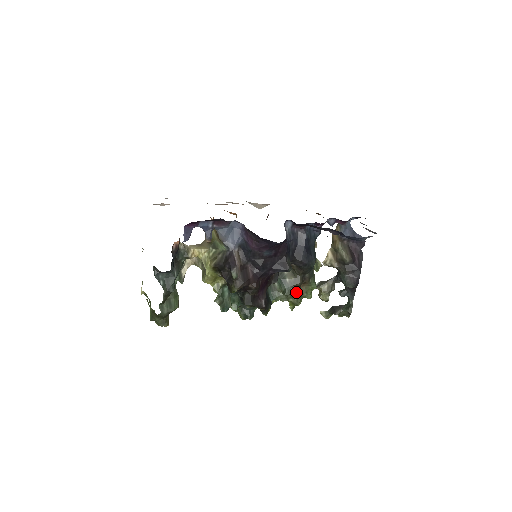
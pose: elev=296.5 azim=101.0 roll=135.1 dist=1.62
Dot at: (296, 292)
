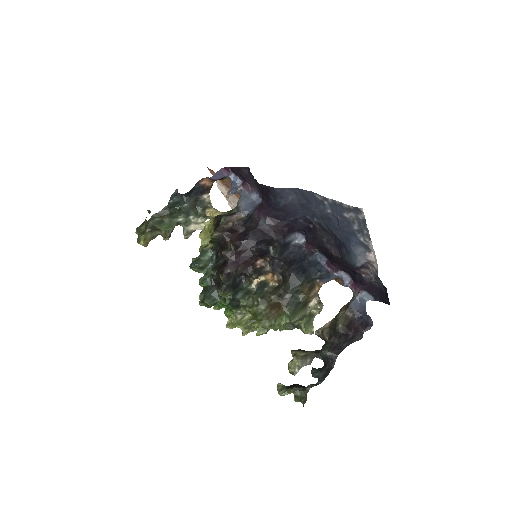
Dot at: (265, 304)
